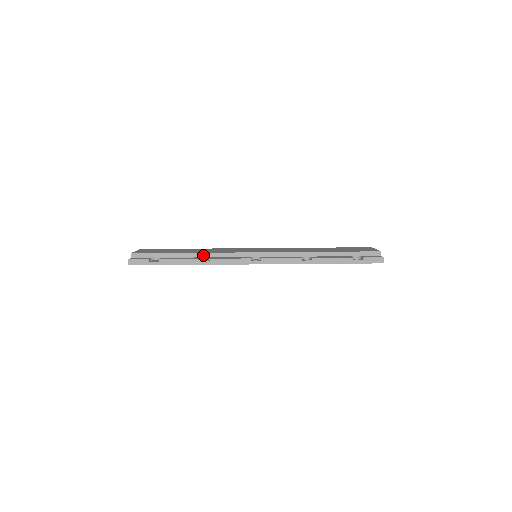
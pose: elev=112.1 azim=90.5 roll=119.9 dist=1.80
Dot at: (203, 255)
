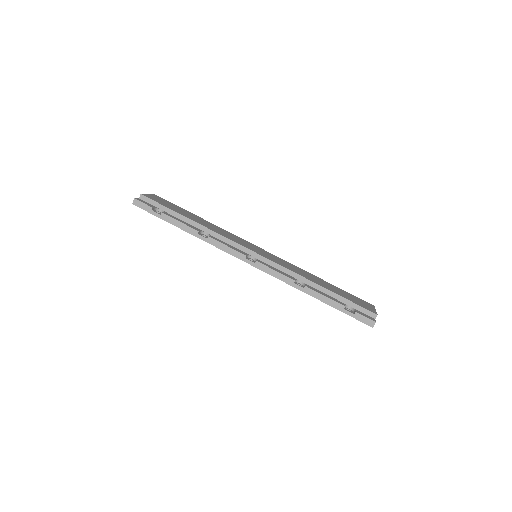
Dot at: (205, 229)
